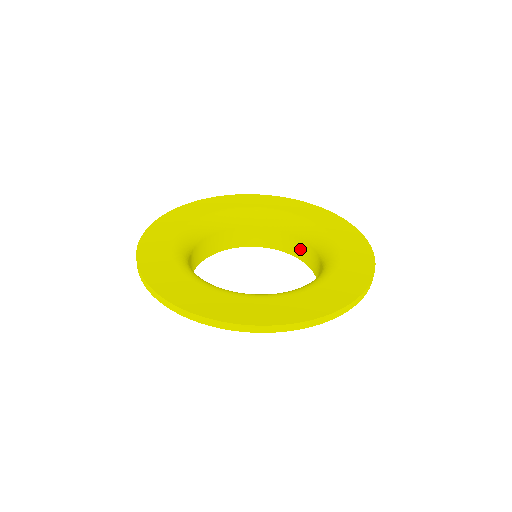
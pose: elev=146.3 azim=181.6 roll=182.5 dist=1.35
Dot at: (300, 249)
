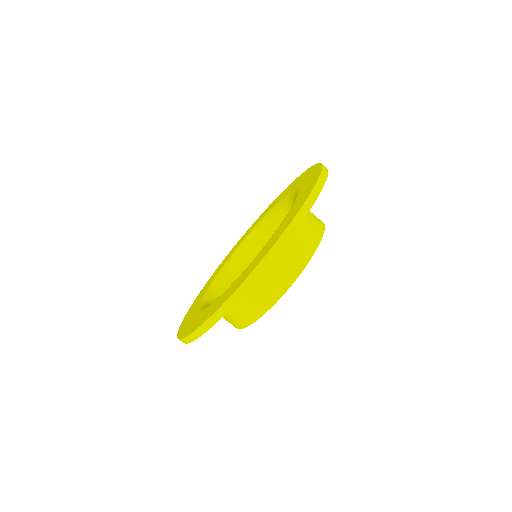
Dot at: occluded
